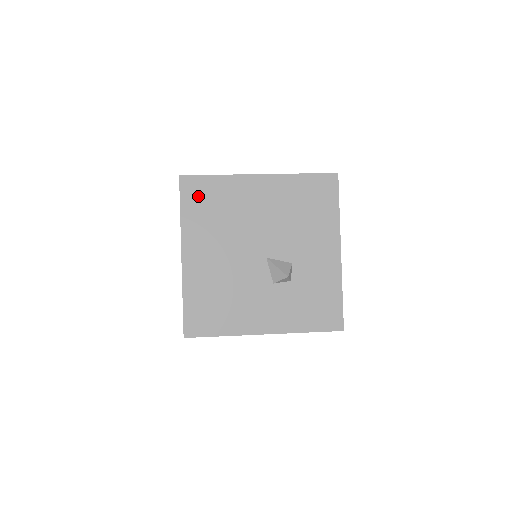
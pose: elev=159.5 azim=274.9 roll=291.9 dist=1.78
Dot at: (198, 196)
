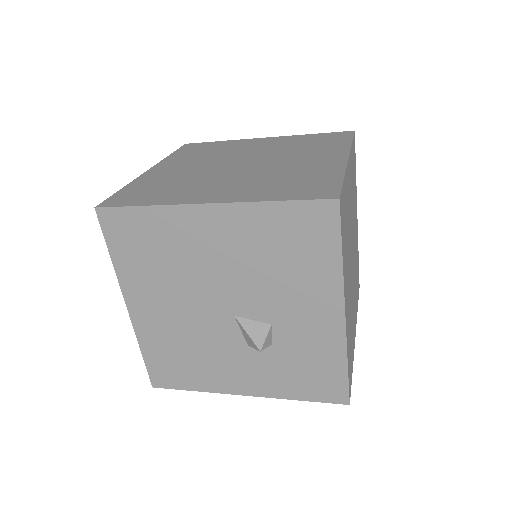
Dot at: (127, 236)
